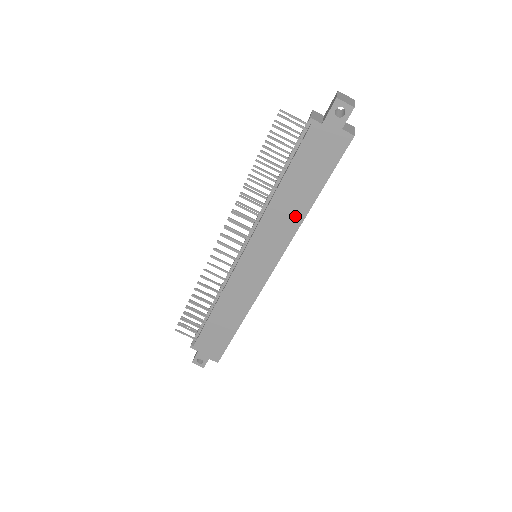
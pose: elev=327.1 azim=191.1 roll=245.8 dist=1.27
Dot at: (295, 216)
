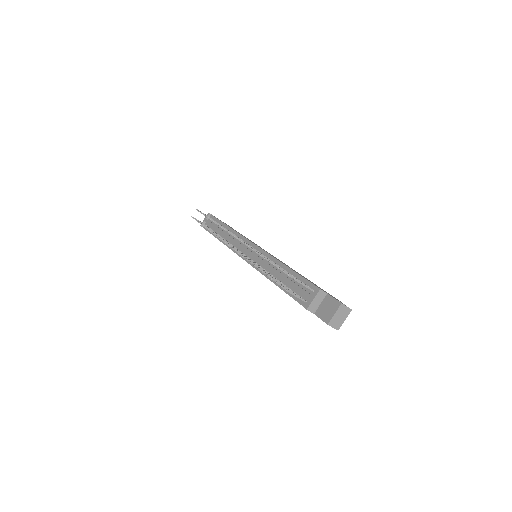
Dot at: occluded
